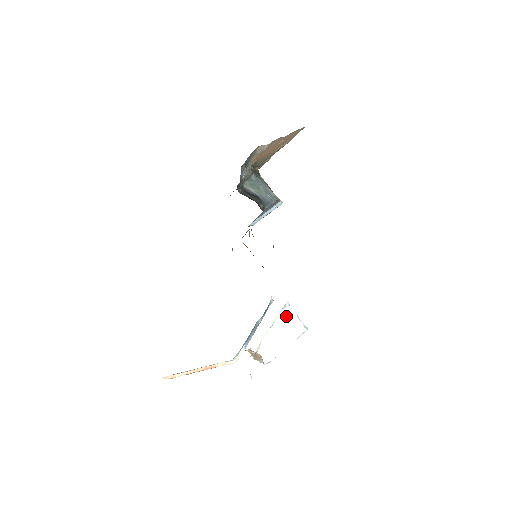
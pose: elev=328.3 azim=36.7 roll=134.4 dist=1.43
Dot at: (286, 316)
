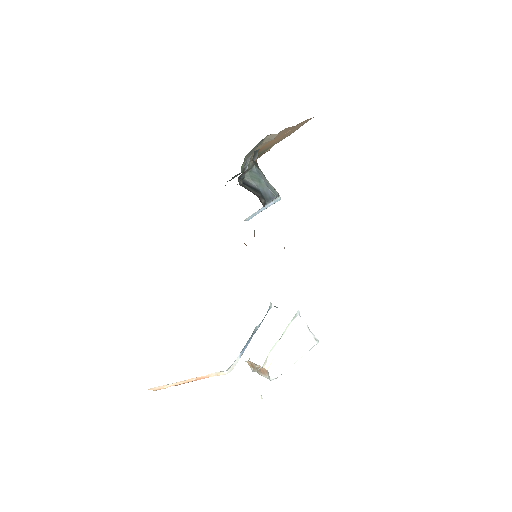
Dot at: (296, 327)
